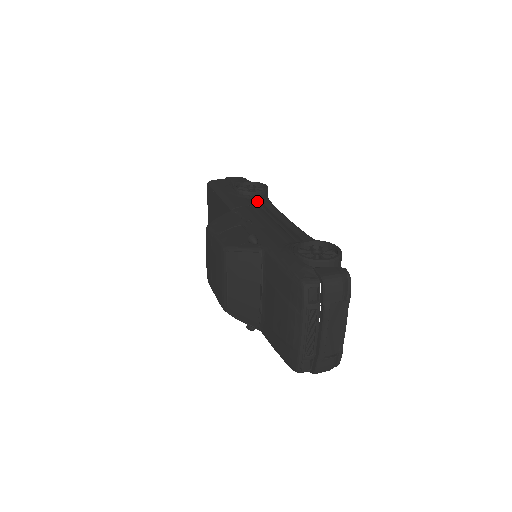
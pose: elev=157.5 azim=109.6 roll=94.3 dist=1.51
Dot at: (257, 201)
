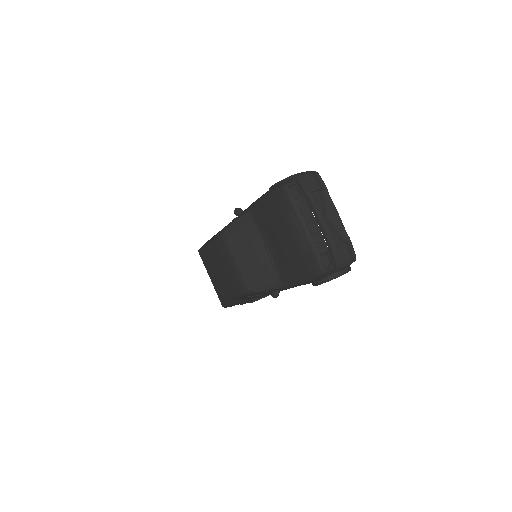
Dot at: occluded
